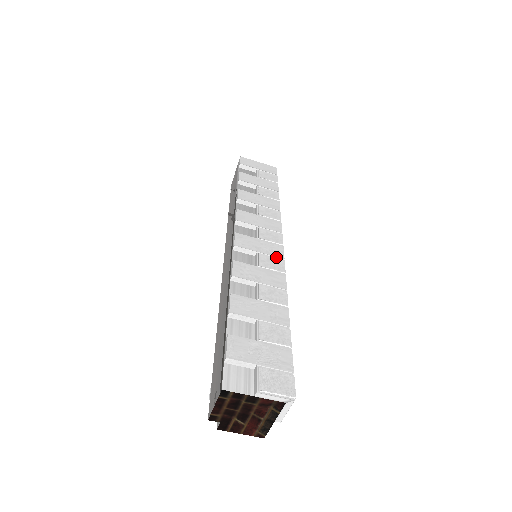
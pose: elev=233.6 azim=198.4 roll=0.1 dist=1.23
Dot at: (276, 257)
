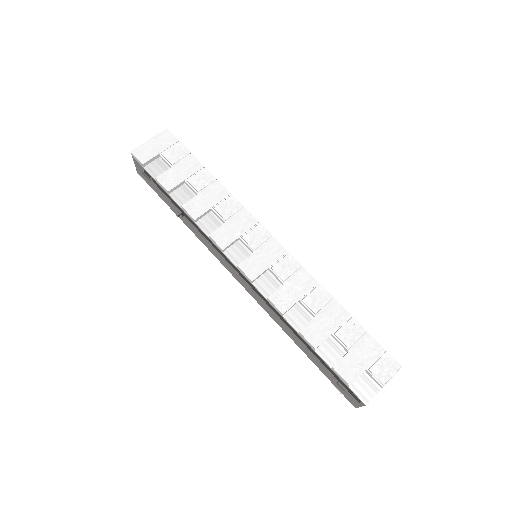
Dot at: (282, 256)
